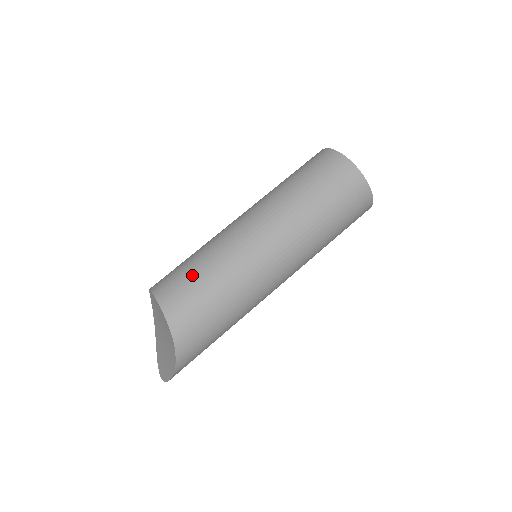
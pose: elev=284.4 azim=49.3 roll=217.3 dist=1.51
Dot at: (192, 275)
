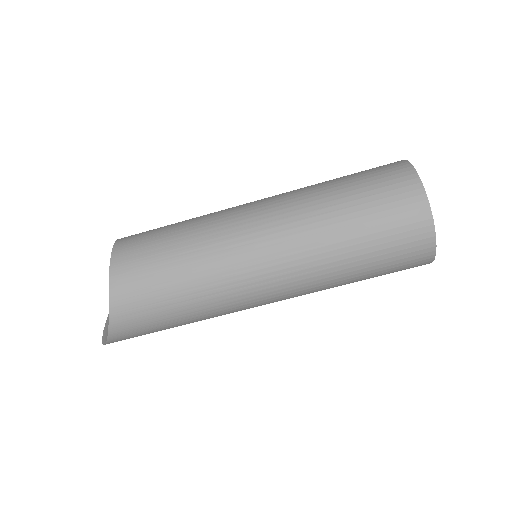
Dot at: (160, 254)
